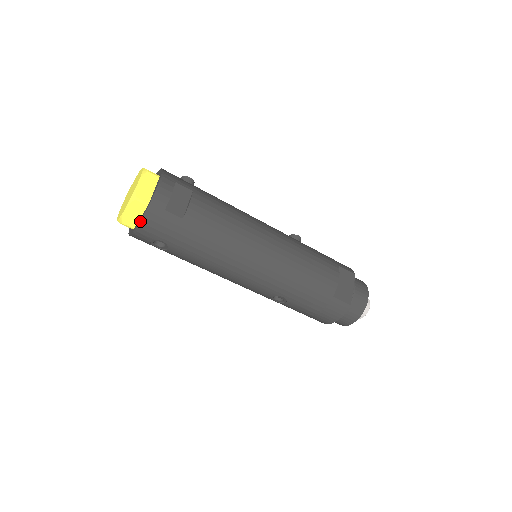
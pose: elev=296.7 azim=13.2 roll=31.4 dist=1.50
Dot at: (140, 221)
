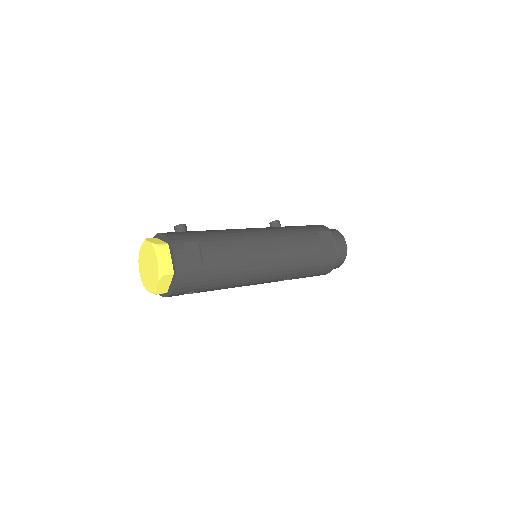
Dot at: (173, 288)
